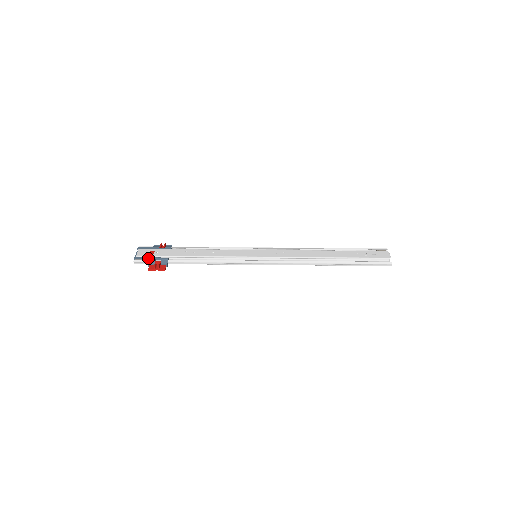
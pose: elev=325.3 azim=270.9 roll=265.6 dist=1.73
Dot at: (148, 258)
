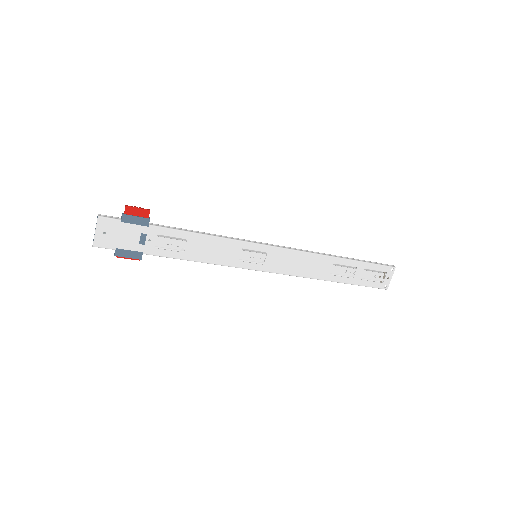
Dot at: occluded
